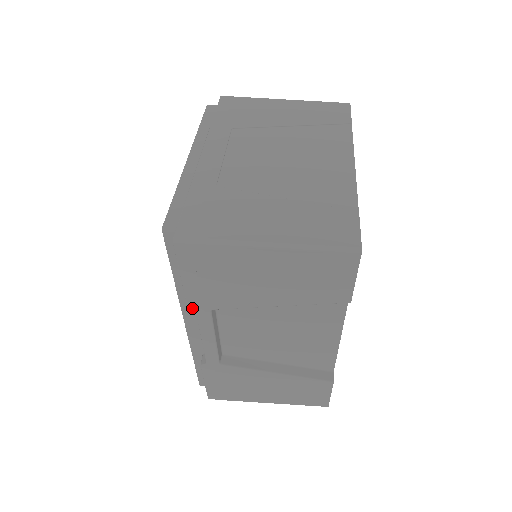
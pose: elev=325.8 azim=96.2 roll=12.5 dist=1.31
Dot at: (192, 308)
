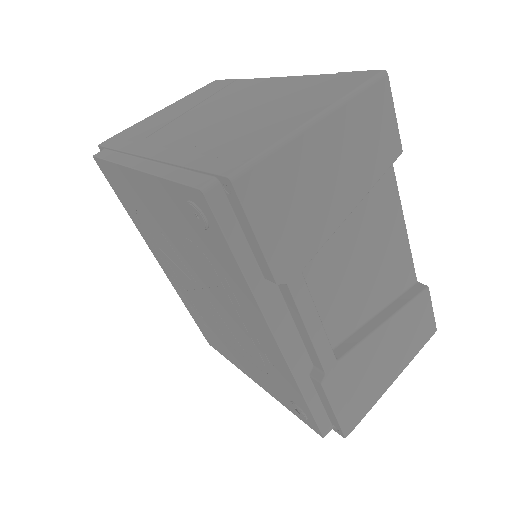
Dot at: (274, 304)
